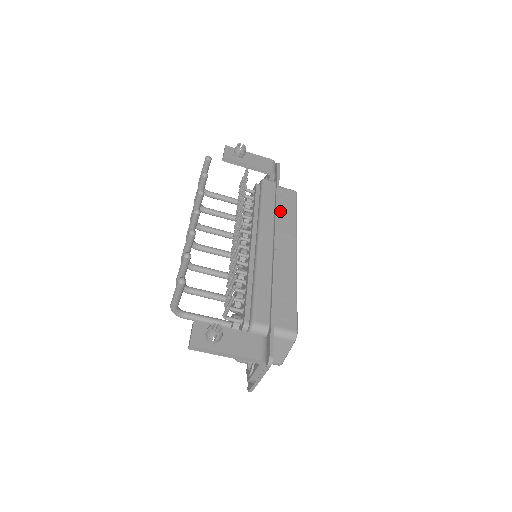
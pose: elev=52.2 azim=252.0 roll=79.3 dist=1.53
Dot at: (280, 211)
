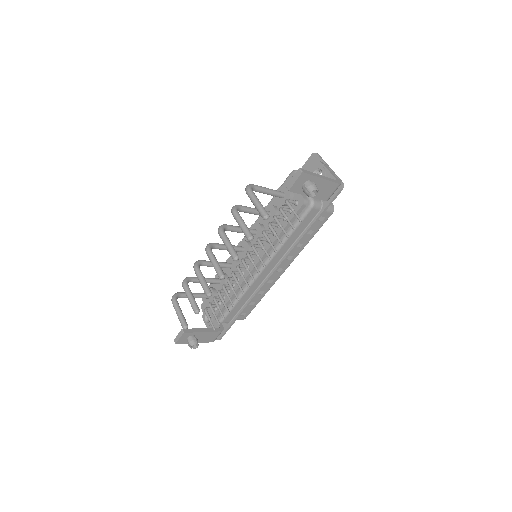
Dot at: occluded
